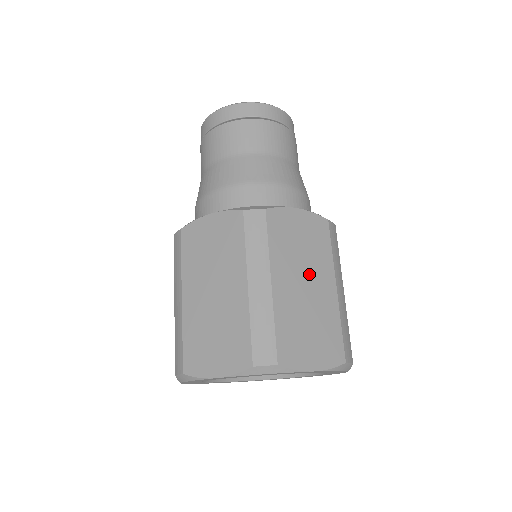
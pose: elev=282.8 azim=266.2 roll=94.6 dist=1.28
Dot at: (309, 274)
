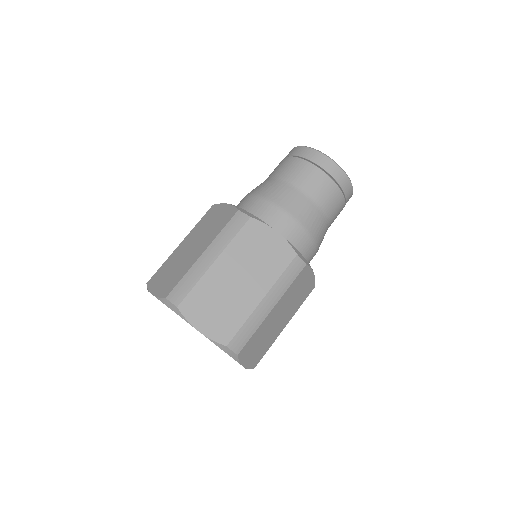
Dot at: (248, 276)
